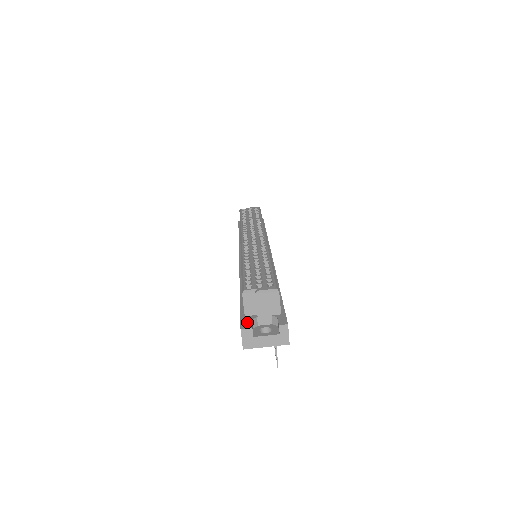
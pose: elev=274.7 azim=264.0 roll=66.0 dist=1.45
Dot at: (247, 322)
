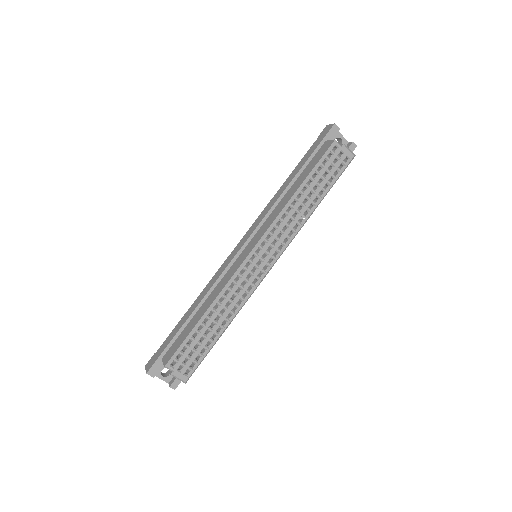
Dot at: (156, 368)
